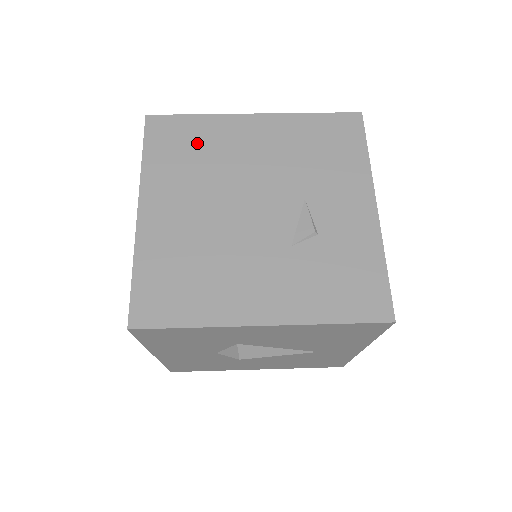
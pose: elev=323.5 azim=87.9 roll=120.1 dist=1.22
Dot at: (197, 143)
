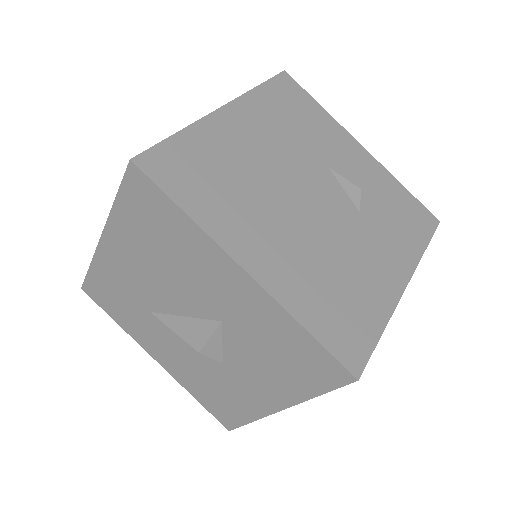
Dot at: (212, 164)
